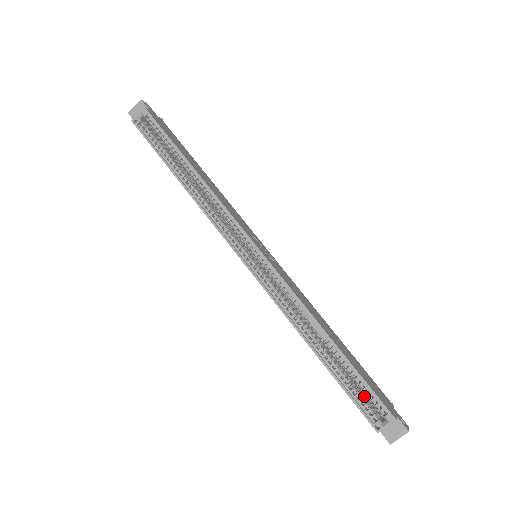
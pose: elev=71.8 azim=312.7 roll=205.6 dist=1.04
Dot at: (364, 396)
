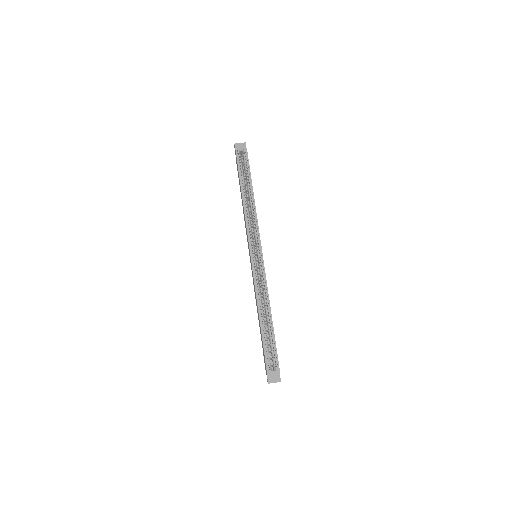
Dot at: (269, 354)
